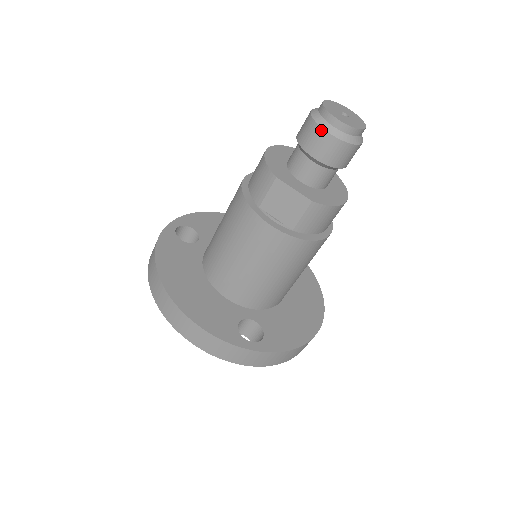
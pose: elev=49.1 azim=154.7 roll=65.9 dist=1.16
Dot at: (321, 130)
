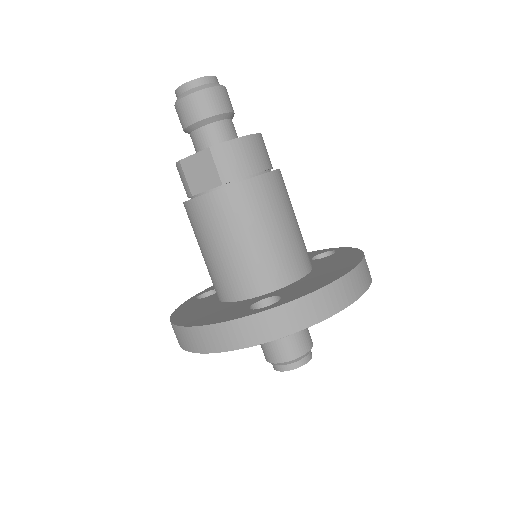
Dot at: (179, 103)
